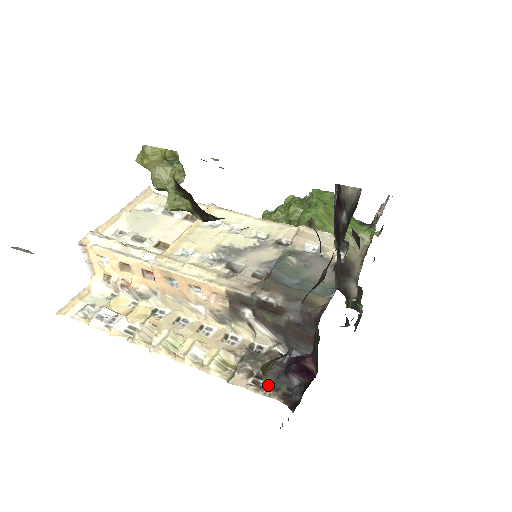
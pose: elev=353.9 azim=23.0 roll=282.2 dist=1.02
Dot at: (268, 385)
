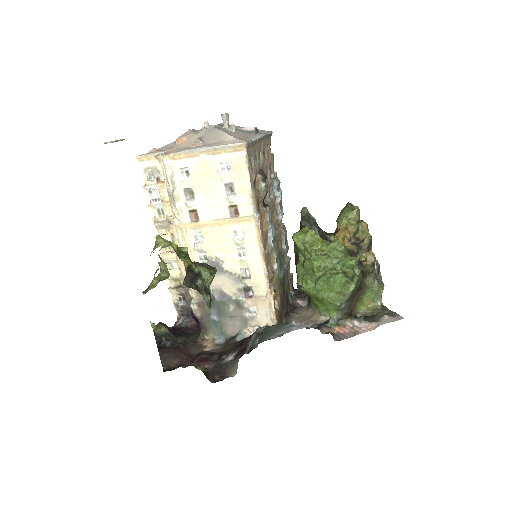
Dot at: (154, 330)
